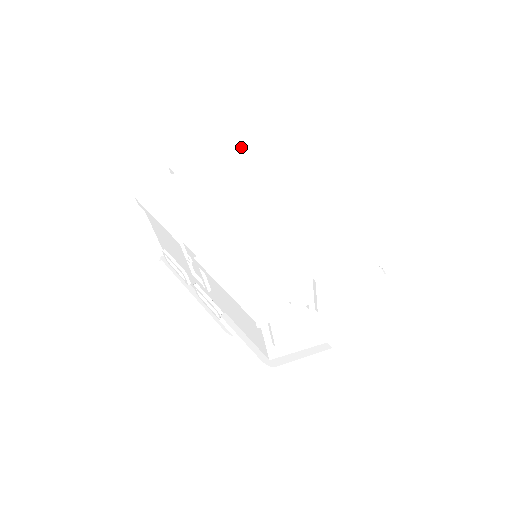
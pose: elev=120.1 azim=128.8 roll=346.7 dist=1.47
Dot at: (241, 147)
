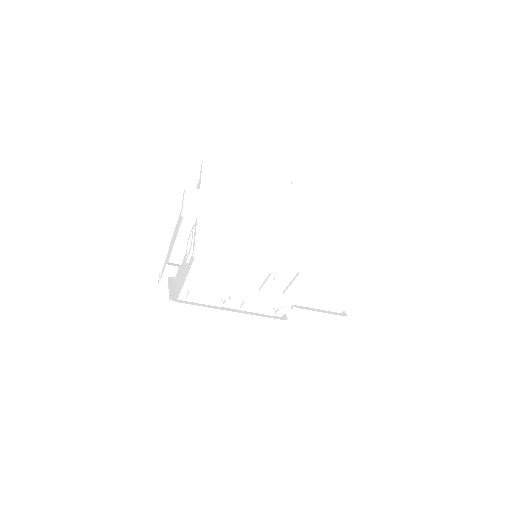
Dot at: (218, 172)
